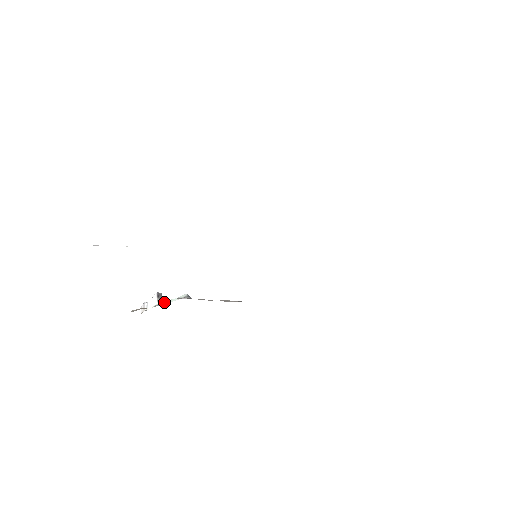
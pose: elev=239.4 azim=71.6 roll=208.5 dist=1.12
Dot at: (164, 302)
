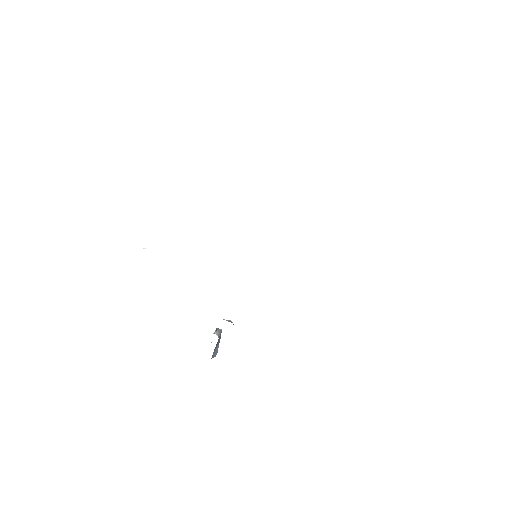
Dot at: occluded
